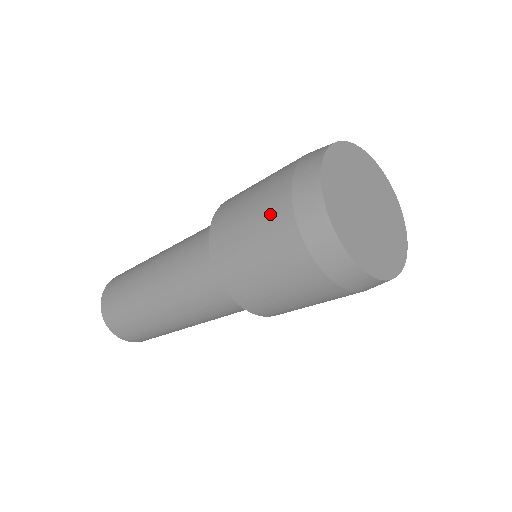
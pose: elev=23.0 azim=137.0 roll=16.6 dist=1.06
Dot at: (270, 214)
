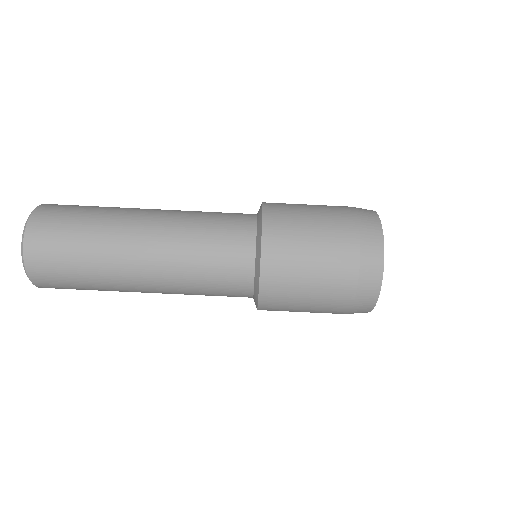
Dot at: (337, 228)
